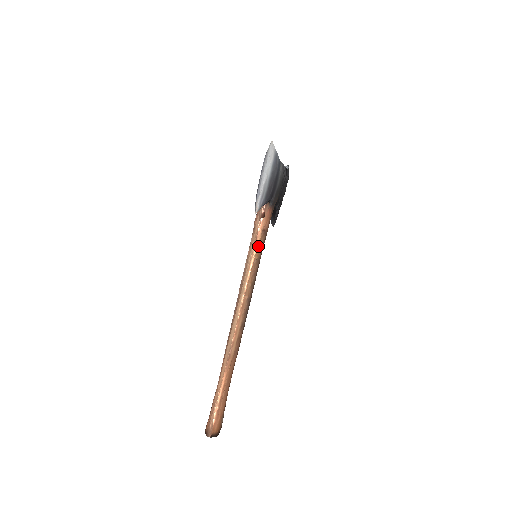
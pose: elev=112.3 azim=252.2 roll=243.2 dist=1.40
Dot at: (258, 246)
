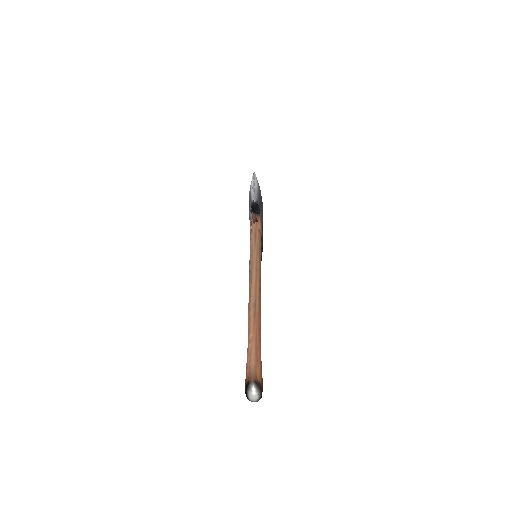
Dot at: (258, 238)
